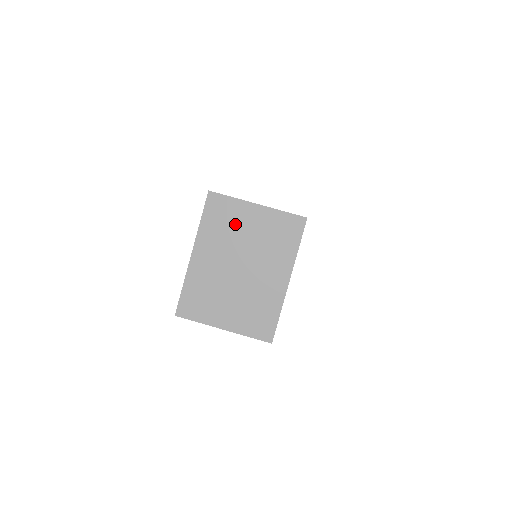
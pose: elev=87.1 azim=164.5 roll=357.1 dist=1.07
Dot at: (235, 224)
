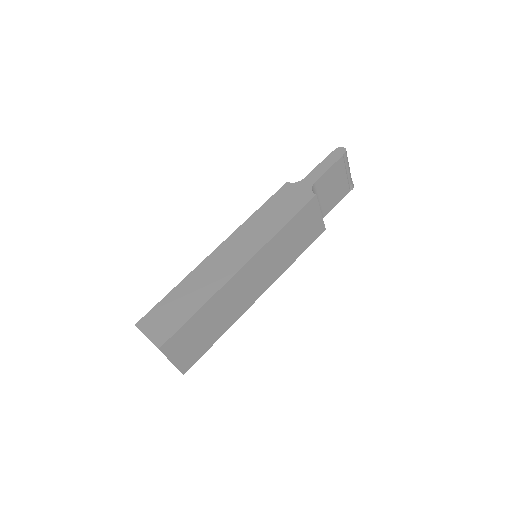
Dot at: occluded
